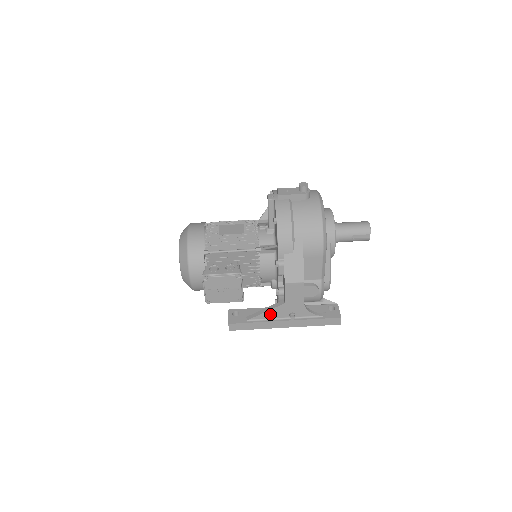
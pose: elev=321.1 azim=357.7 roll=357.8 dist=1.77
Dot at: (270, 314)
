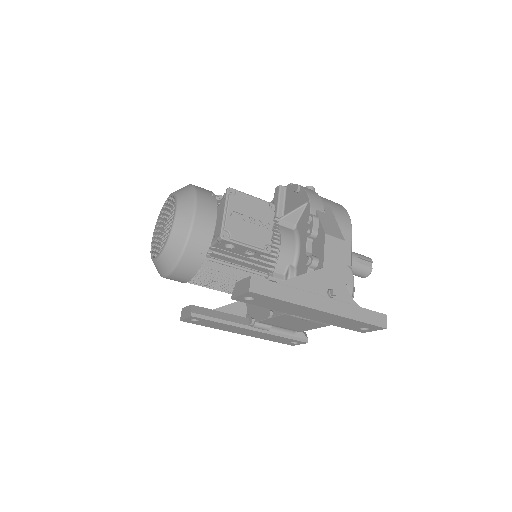
Dot at: (304, 282)
